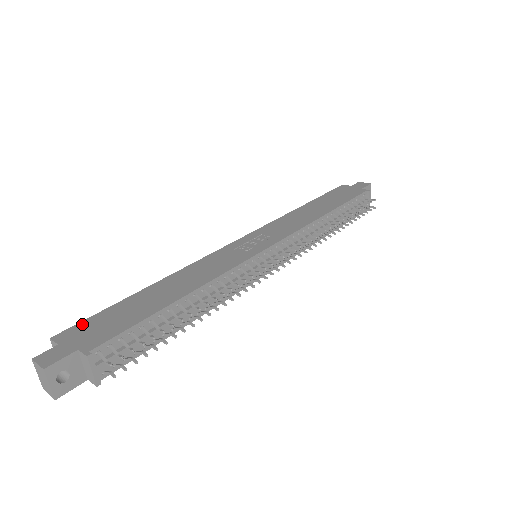
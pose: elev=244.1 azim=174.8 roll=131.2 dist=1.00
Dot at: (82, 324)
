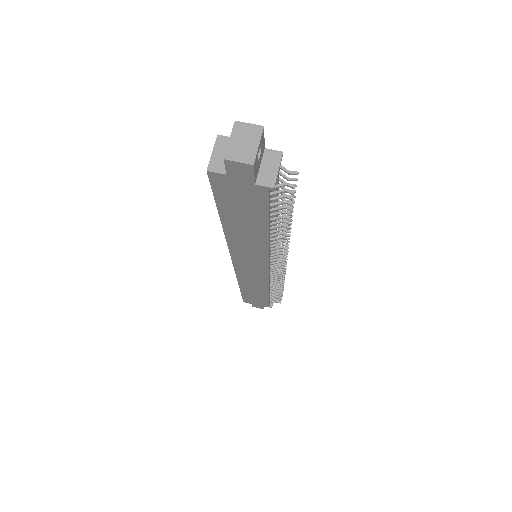
Dot at: occluded
